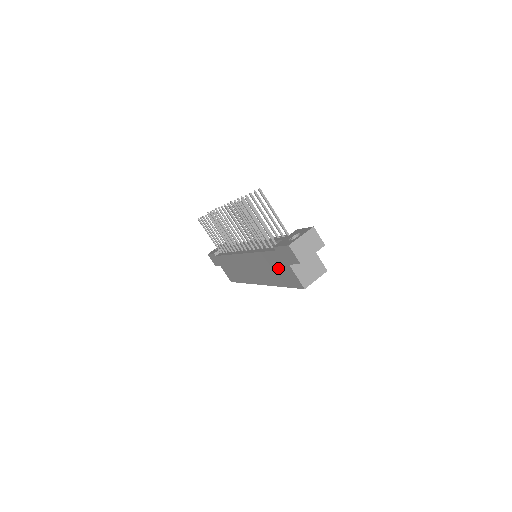
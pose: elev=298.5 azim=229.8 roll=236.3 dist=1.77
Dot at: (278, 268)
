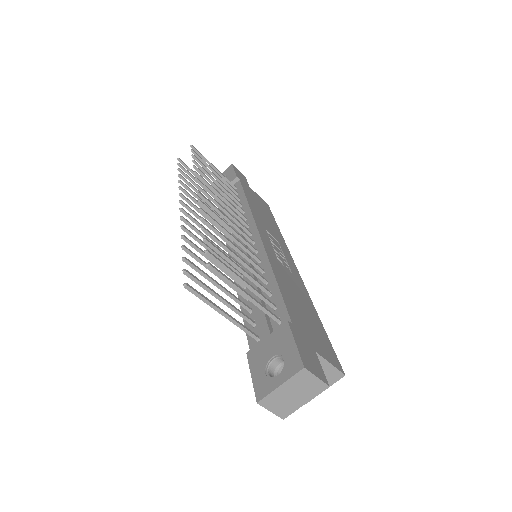
Dot at: occluded
